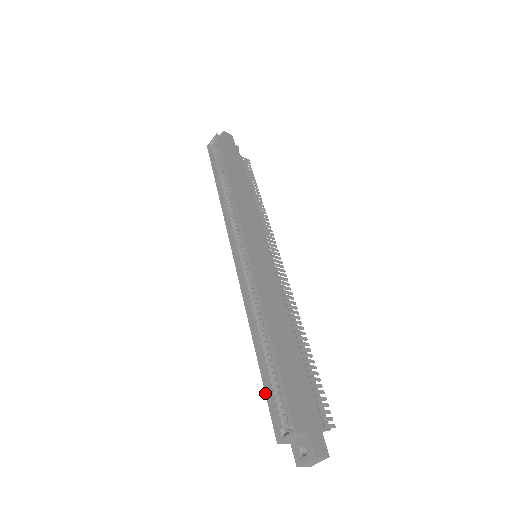
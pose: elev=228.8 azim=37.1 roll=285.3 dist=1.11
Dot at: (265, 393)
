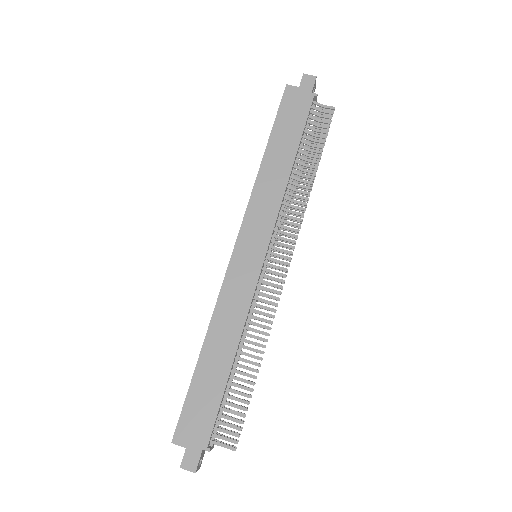
Dot at: occluded
